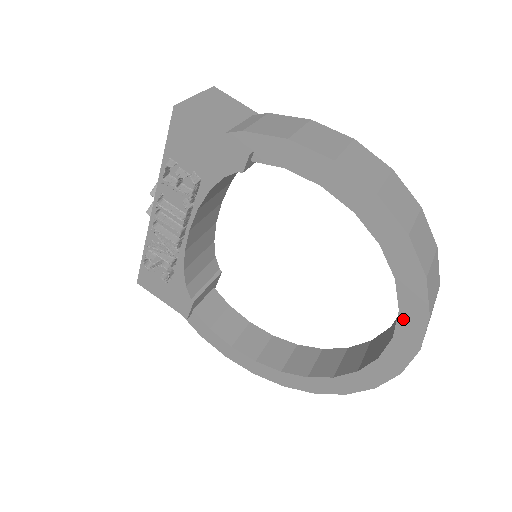
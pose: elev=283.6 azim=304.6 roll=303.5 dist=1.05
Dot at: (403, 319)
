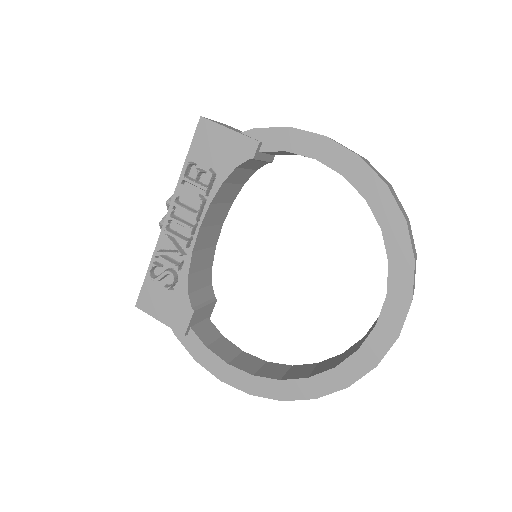
Dot at: (393, 270)
